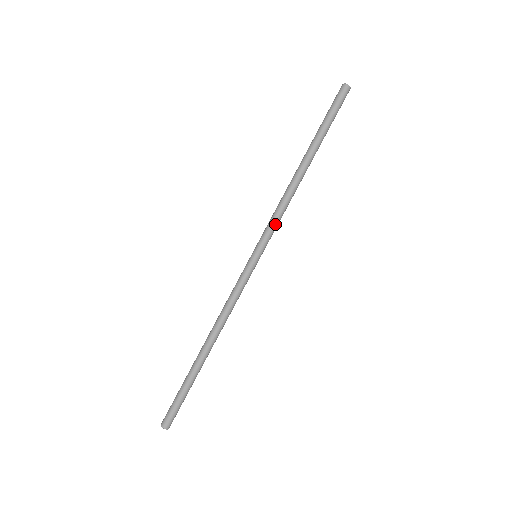
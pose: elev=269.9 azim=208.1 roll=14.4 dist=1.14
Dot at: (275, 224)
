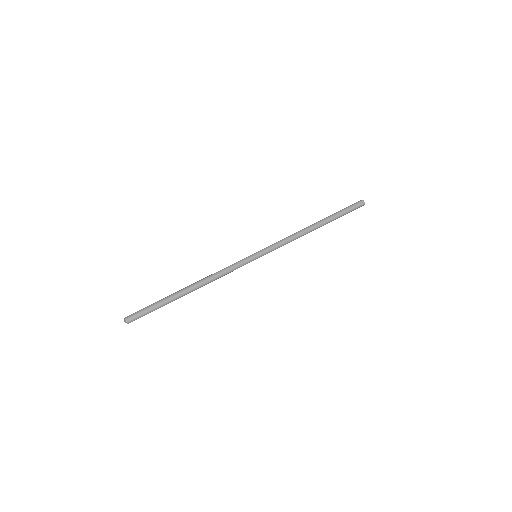
Dot at: (278, 244)
